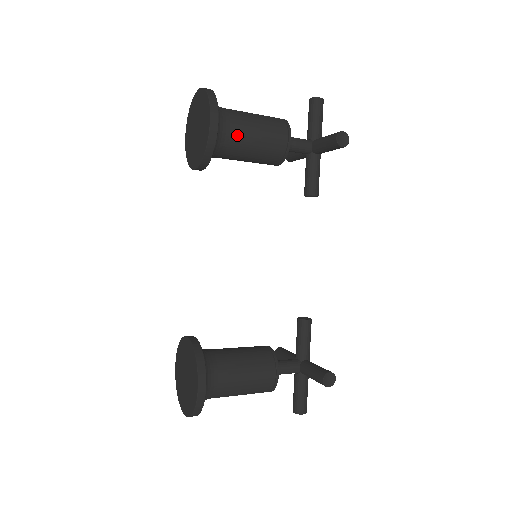
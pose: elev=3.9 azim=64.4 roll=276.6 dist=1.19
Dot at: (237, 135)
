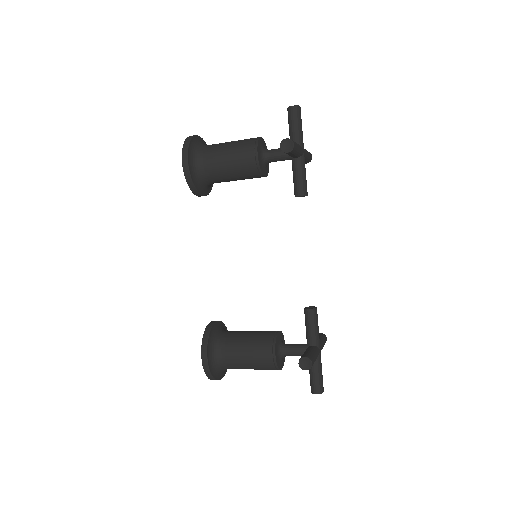
Dot at: (212, 165)
